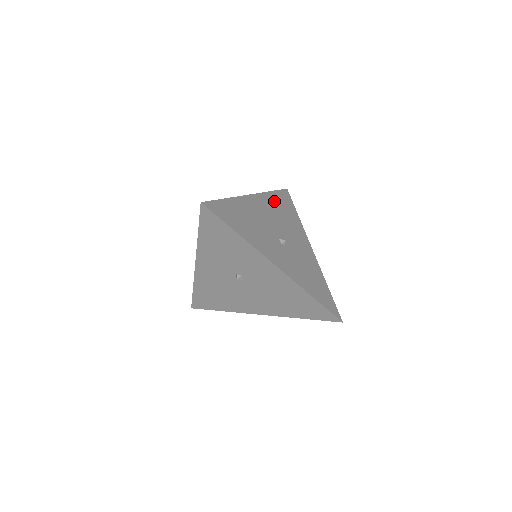
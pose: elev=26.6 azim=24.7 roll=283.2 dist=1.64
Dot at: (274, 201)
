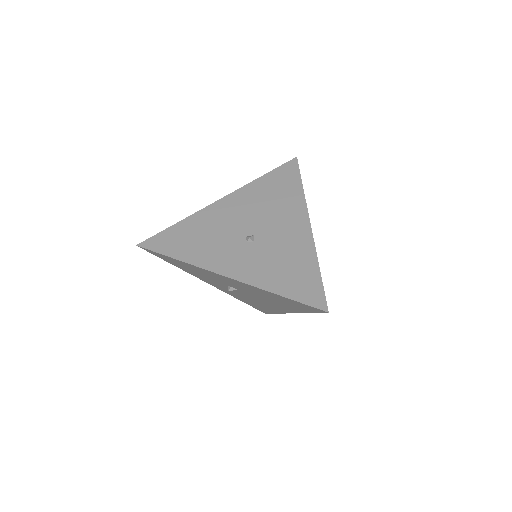
Dot at: (260, 188)
